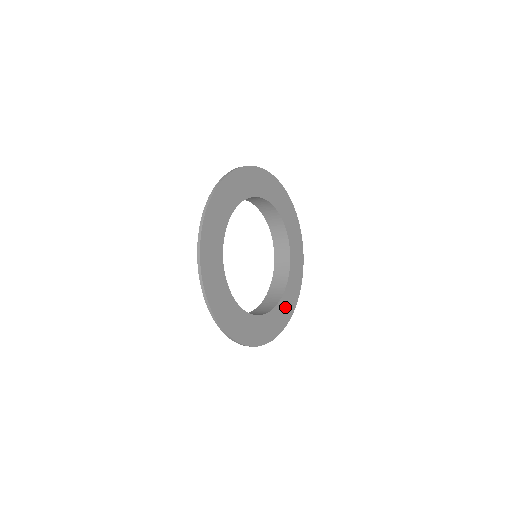
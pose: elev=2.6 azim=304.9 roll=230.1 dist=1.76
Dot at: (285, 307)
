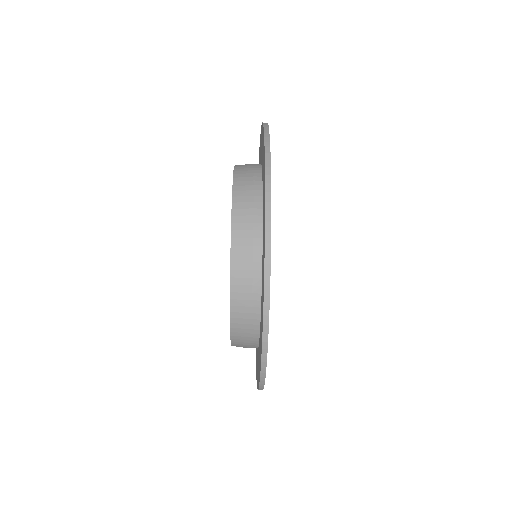
Dot at: occluded
